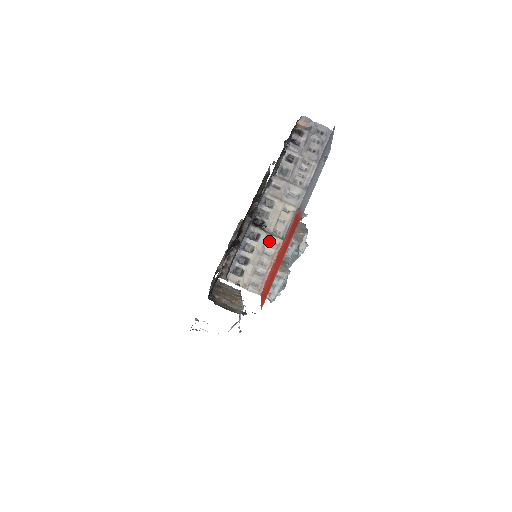
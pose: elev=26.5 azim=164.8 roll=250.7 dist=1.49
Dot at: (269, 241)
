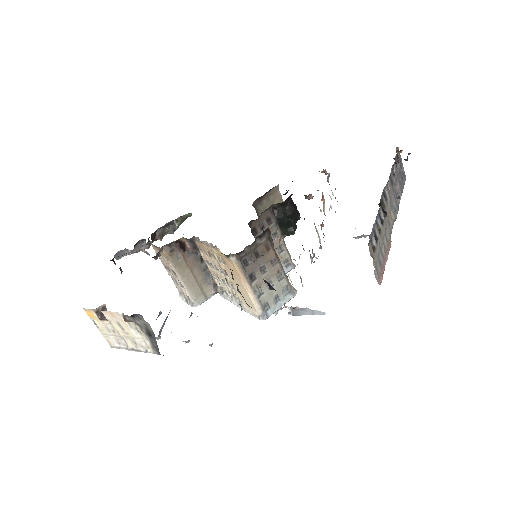
Dot at: (385, 233)
